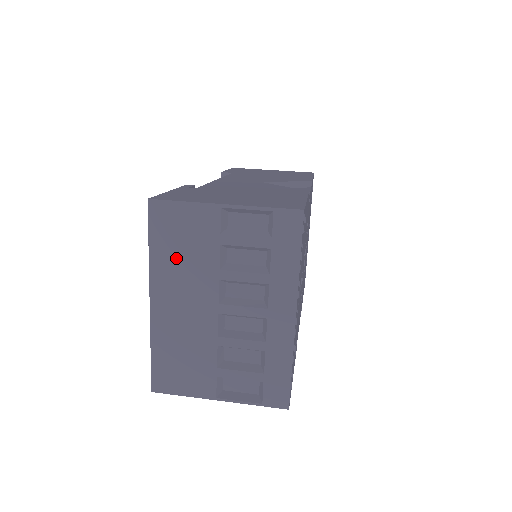
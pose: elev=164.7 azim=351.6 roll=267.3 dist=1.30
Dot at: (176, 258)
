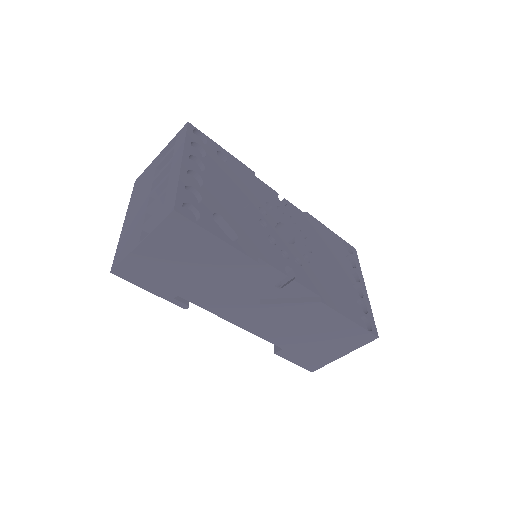
Dot at: (139, 192)
